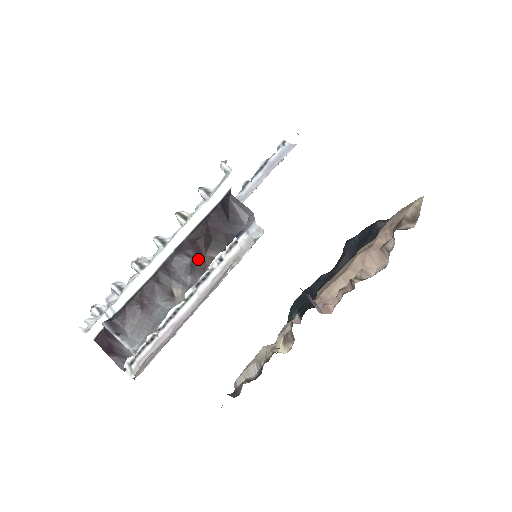
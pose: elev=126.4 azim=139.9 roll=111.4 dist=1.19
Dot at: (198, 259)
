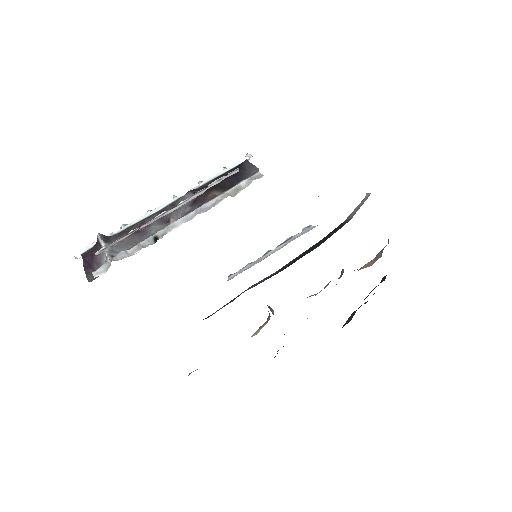
Dot at: (202, 197)
